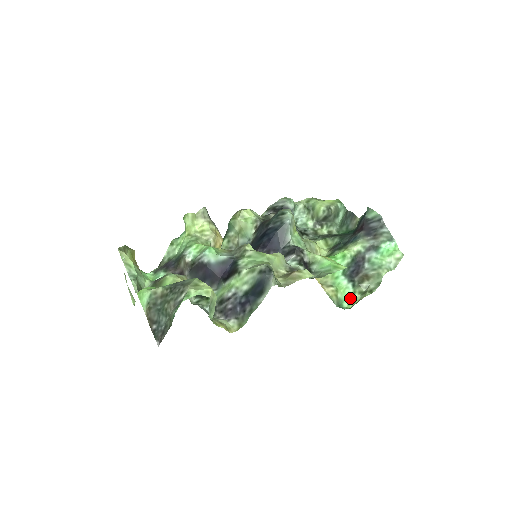
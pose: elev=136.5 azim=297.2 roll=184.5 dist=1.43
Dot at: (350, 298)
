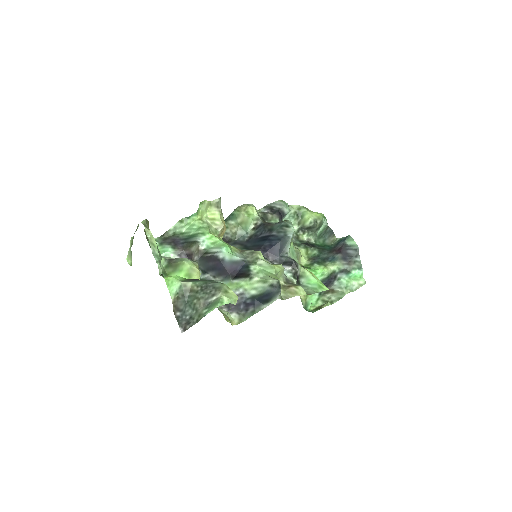
Dot at: (314, 302)
